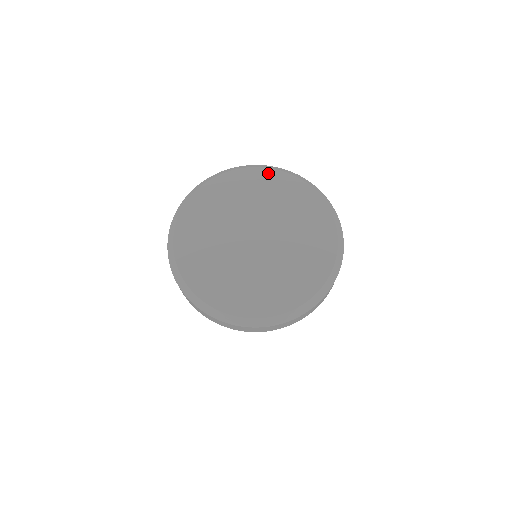
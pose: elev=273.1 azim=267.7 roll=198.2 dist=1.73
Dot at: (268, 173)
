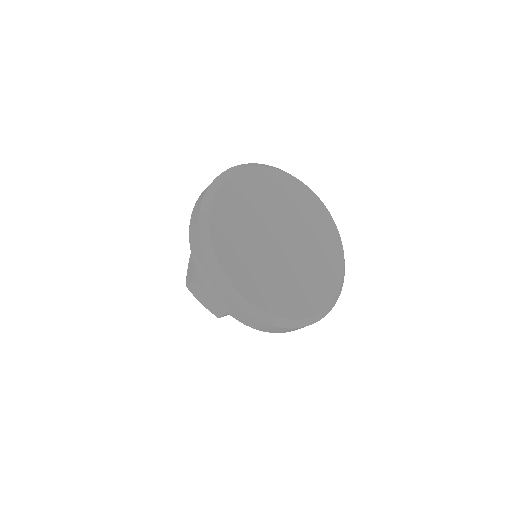
Dot at: (324, 210)
